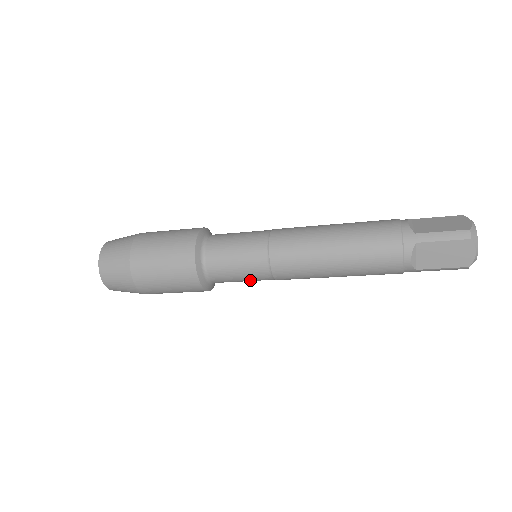
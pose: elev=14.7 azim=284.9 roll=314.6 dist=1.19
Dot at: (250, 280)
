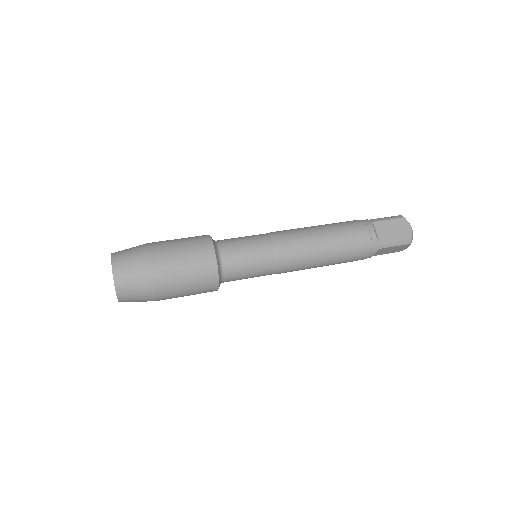
Dot at: occluded
